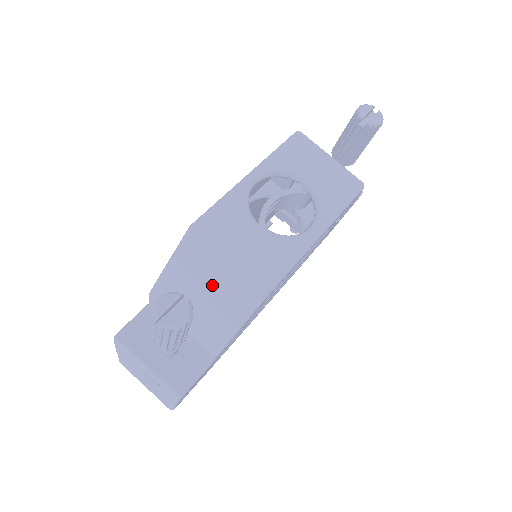
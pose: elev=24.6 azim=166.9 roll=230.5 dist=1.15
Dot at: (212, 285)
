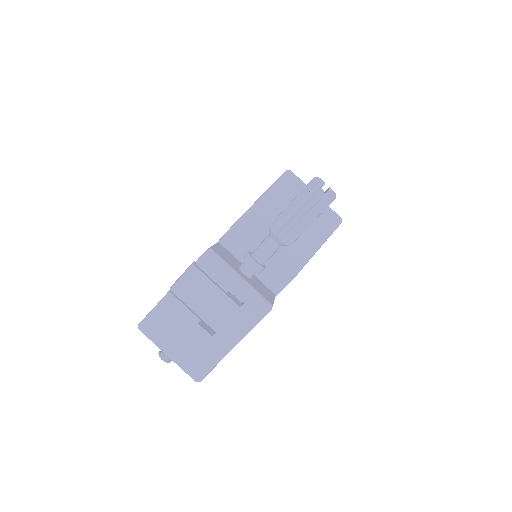
Dot at: occluded
